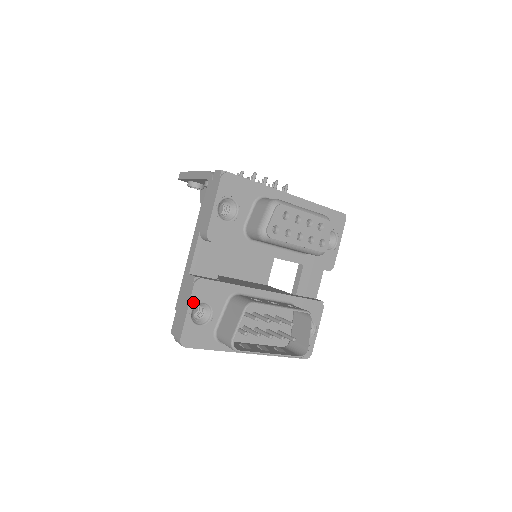
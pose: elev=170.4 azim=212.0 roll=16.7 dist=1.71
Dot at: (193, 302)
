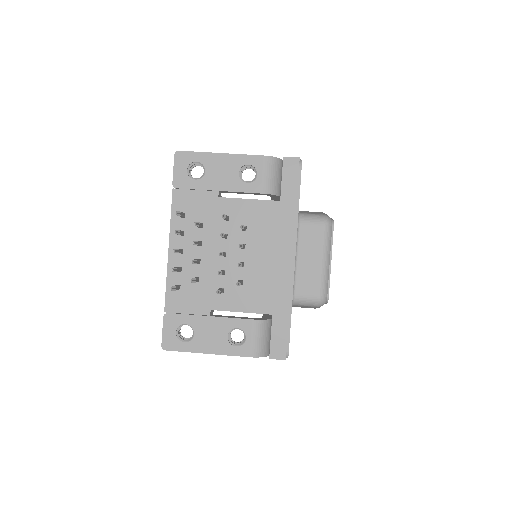
Dot at: occluded
